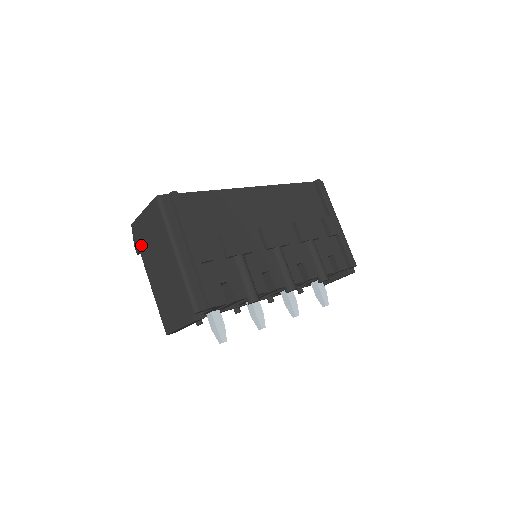
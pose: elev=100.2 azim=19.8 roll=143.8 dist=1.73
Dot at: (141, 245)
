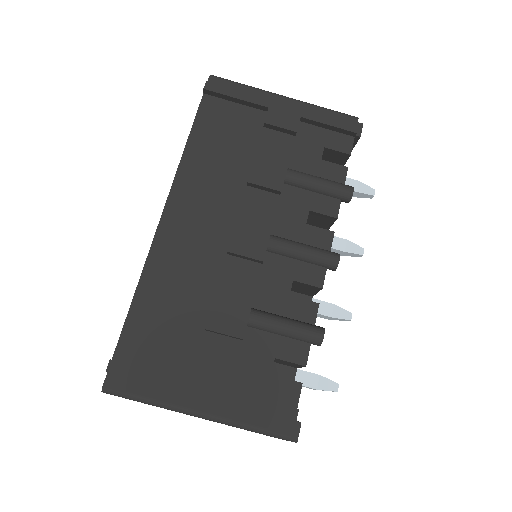
Dot at: occluded
